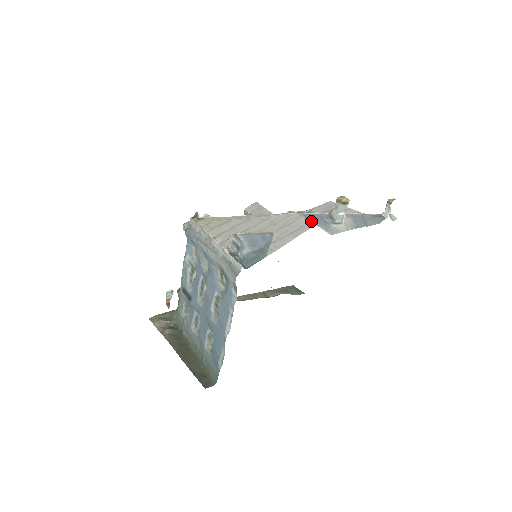
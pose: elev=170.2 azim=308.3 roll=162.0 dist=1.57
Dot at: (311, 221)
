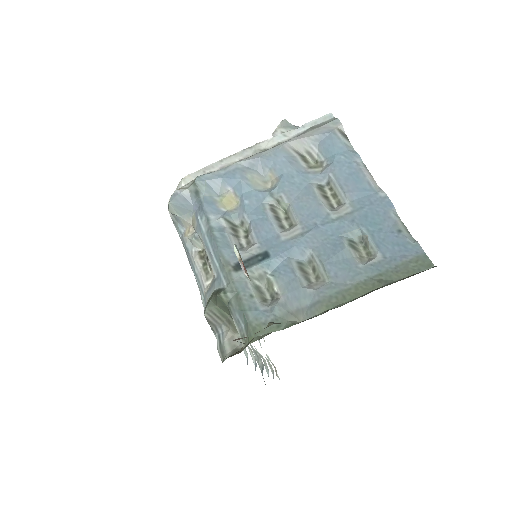
Dot at: occluded
